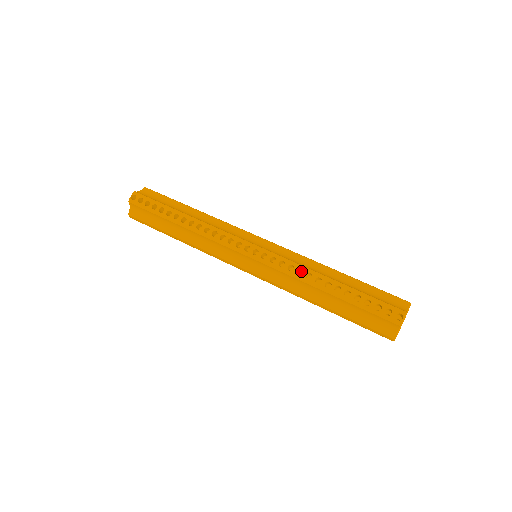
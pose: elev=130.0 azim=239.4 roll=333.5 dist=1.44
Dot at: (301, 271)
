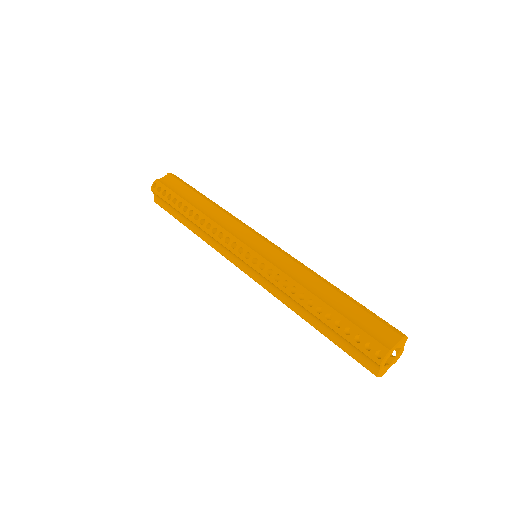
Dot at: occluded
